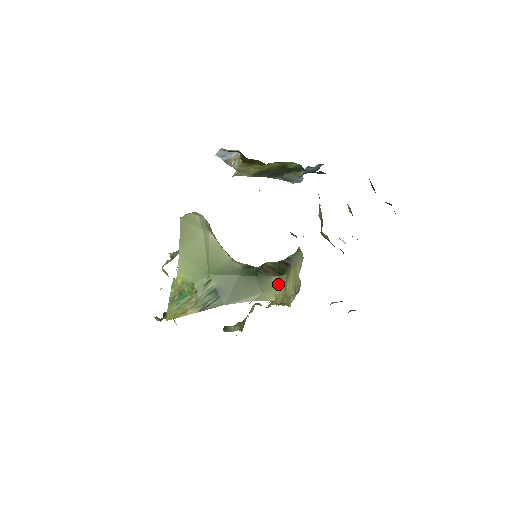
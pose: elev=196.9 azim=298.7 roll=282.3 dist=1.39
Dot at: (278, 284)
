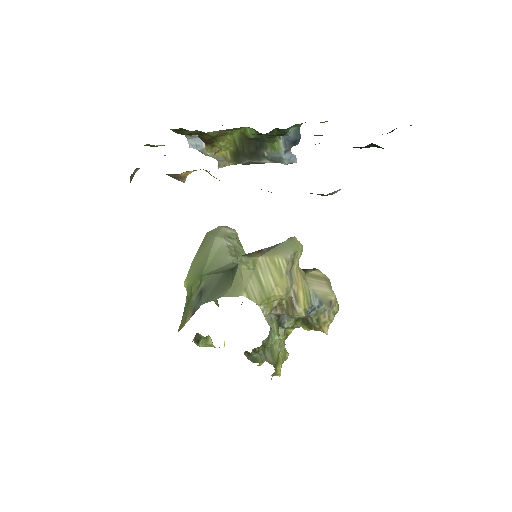
Dot at: (244, 273)
